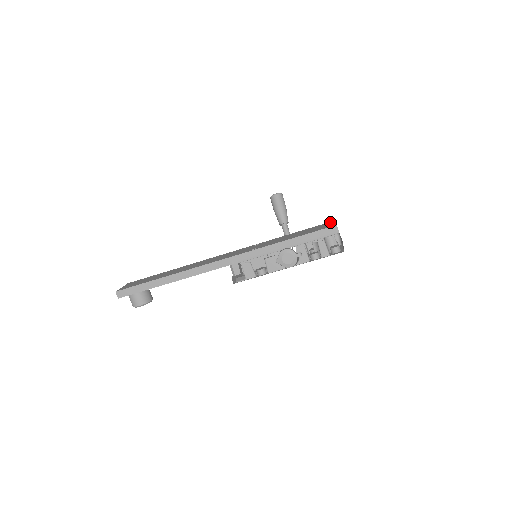
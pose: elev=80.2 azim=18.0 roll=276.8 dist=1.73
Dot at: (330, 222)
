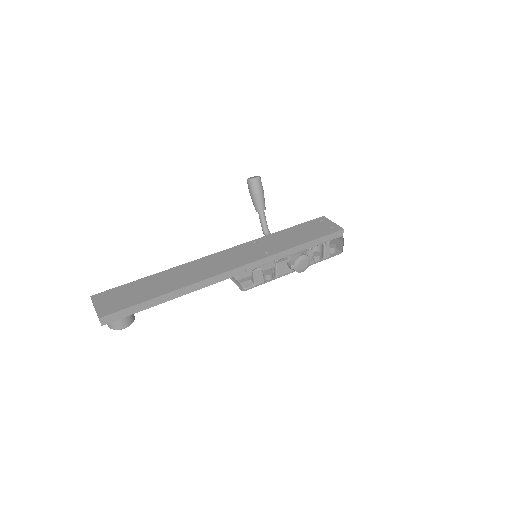
Dot at: (322, 219)
